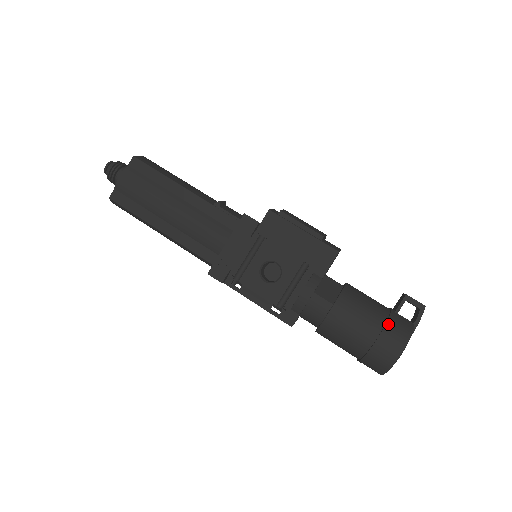
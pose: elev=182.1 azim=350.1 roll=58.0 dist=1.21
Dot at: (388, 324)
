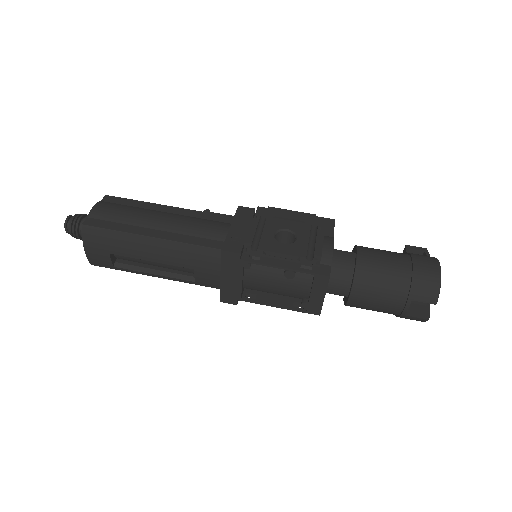
Dot at: (411, 253)
